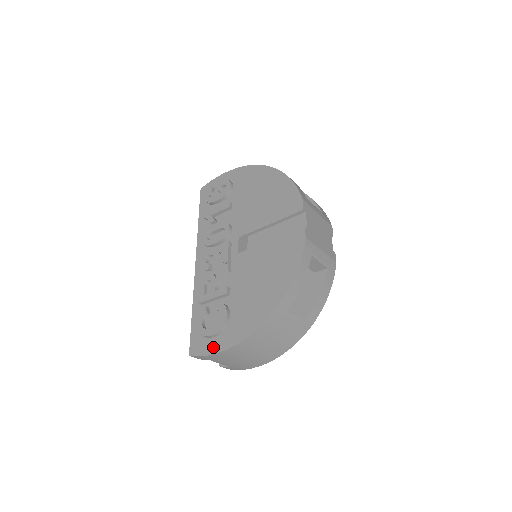
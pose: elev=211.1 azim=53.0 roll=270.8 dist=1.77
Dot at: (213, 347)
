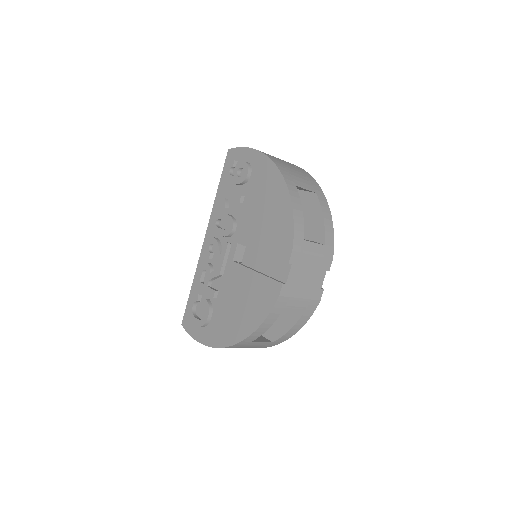
Dot at: (195, 333)
